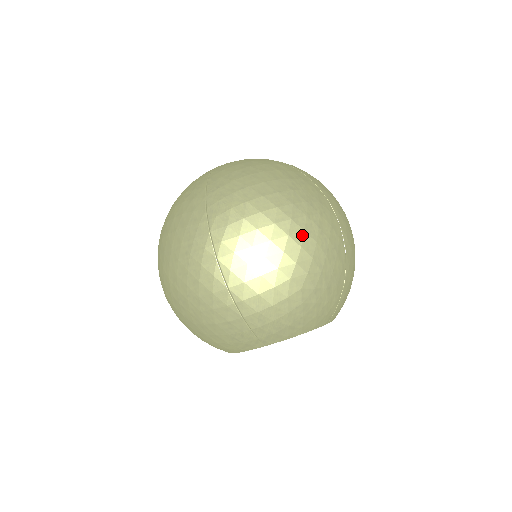
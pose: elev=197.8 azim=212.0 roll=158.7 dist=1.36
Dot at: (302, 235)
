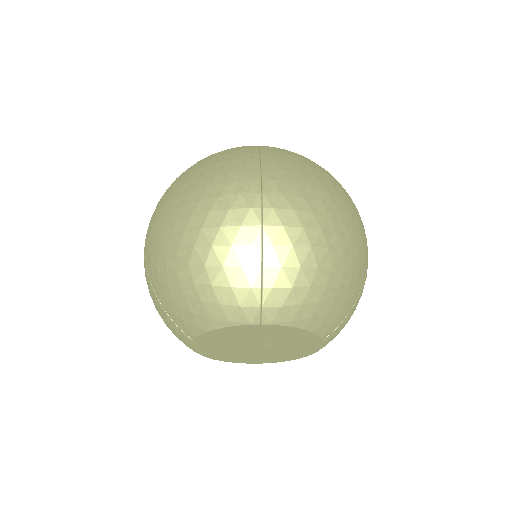
Dot at: (196, 205)
